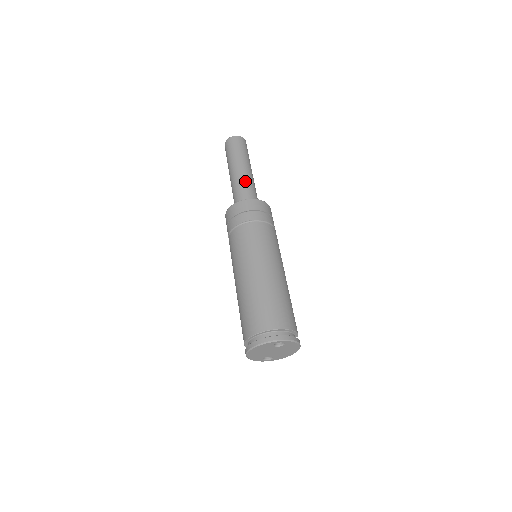
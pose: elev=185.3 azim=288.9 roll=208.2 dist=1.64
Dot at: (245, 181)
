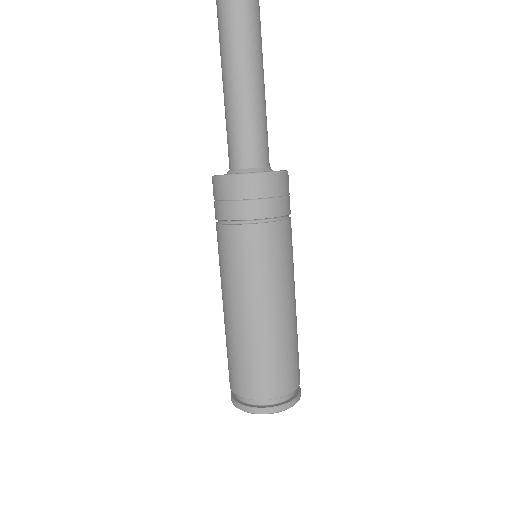
Dot at: (255, 115)
